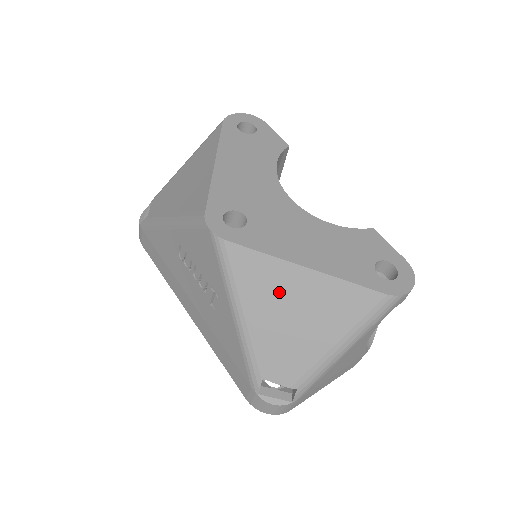
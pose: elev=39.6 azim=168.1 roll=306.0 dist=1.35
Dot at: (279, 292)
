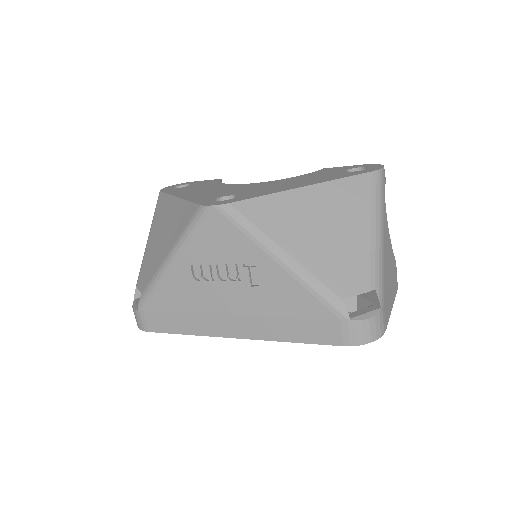
Dot at: (299, 217)
